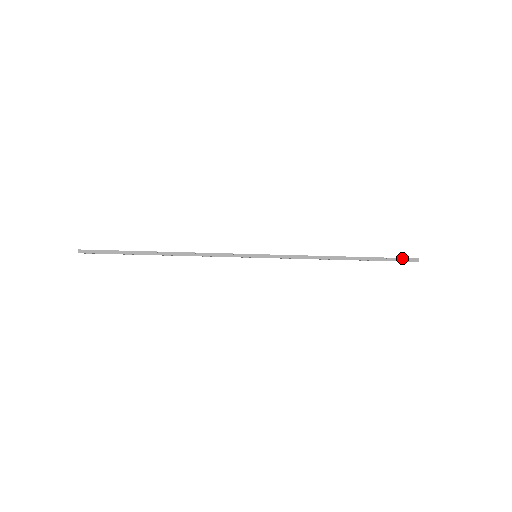
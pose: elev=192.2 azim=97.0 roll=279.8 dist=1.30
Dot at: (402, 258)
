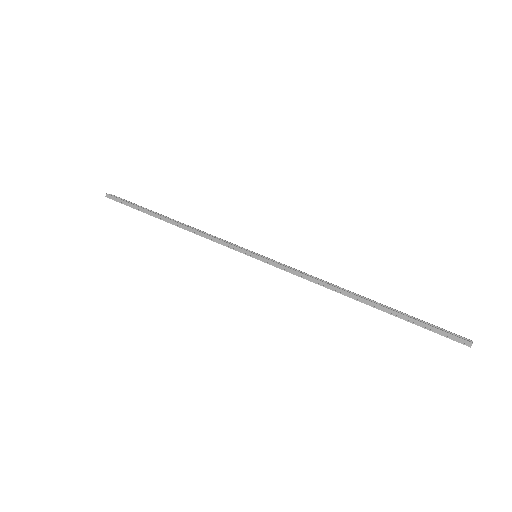
Dot at: (444, 331)
